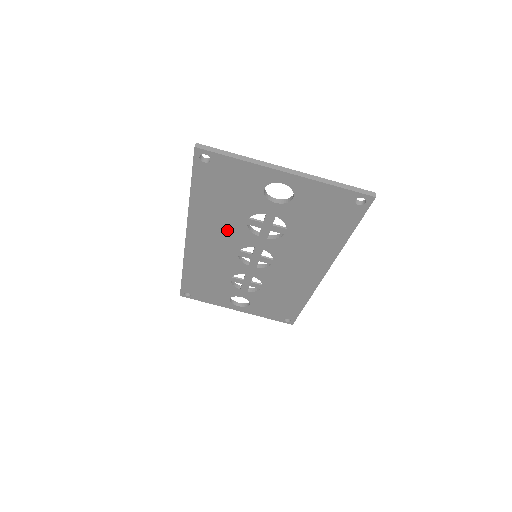
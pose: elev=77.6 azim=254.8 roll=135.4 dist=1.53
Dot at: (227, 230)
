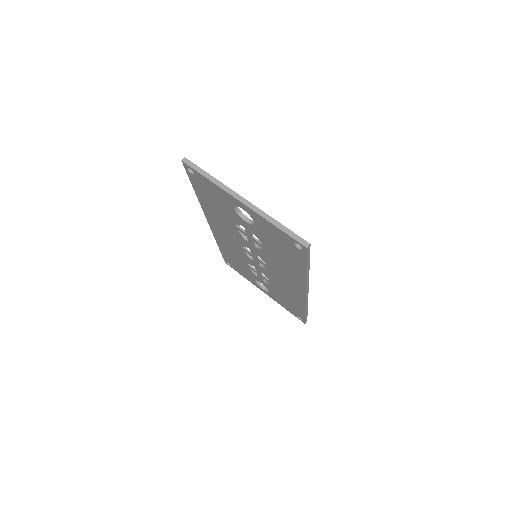
Dot at: (228, 228)
